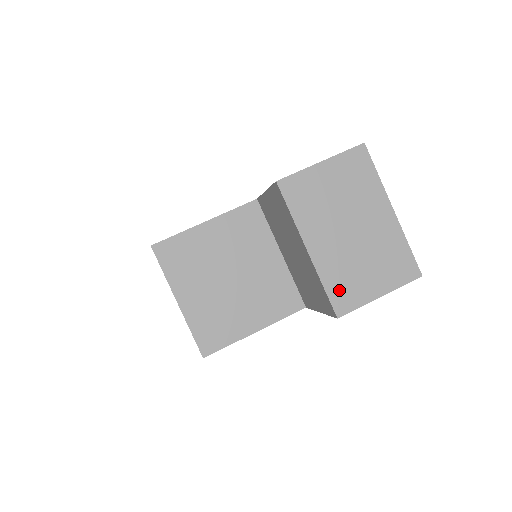
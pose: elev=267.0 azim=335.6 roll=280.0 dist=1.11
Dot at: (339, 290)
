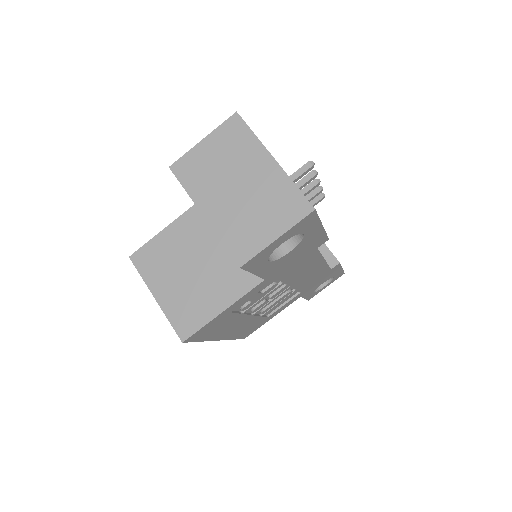
Dot at: (237, 242)
